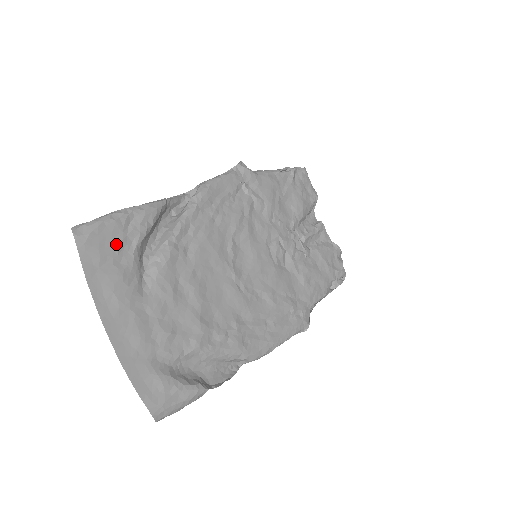
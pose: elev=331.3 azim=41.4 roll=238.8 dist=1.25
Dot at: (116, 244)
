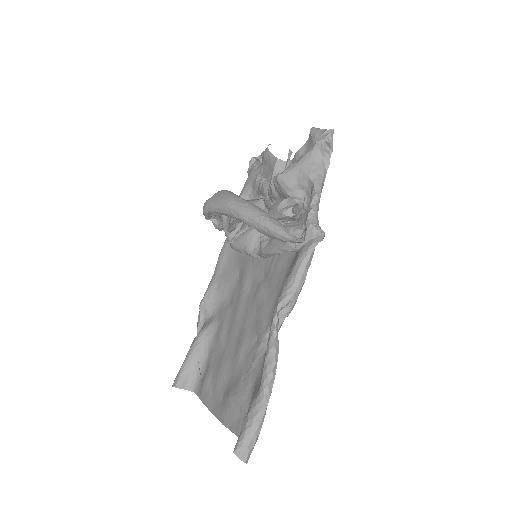
Dot at: occluded
